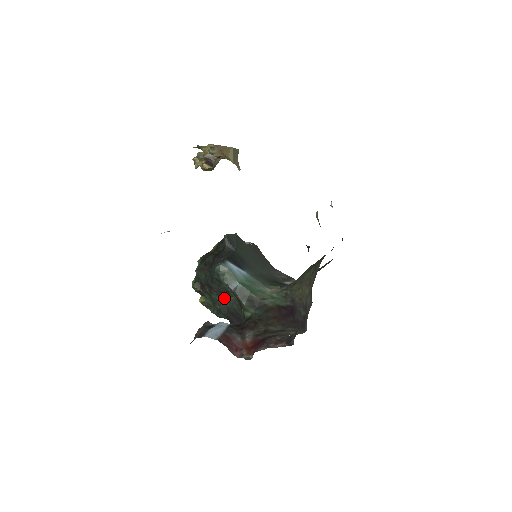
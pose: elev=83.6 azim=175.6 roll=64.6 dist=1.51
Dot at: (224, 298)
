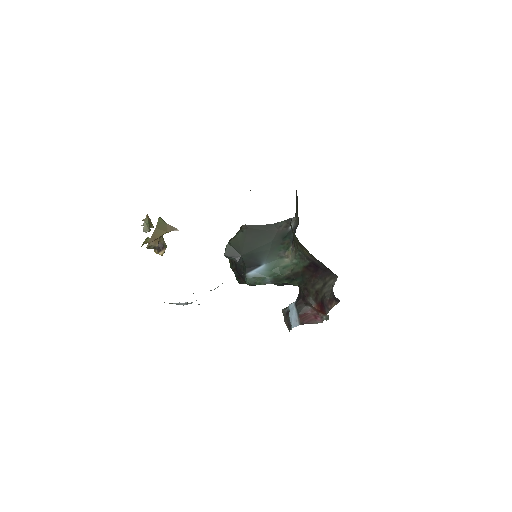
Dot at: occluded
